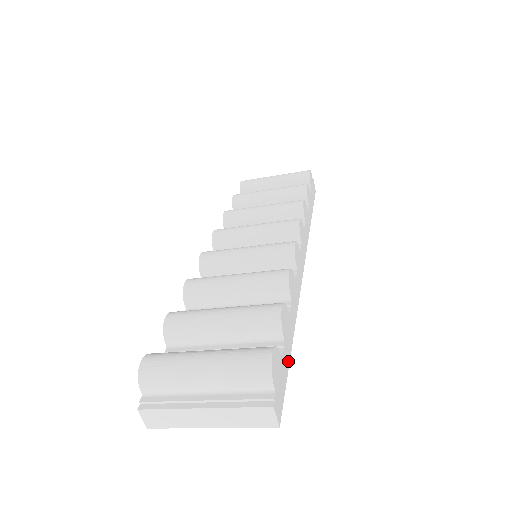
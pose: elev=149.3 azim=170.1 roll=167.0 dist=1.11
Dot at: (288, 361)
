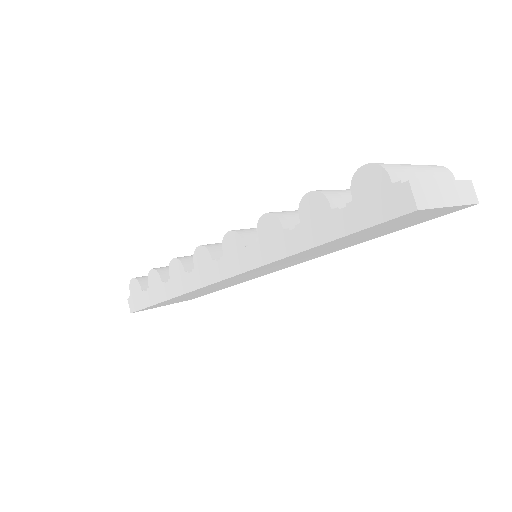
Dot at: occluded
